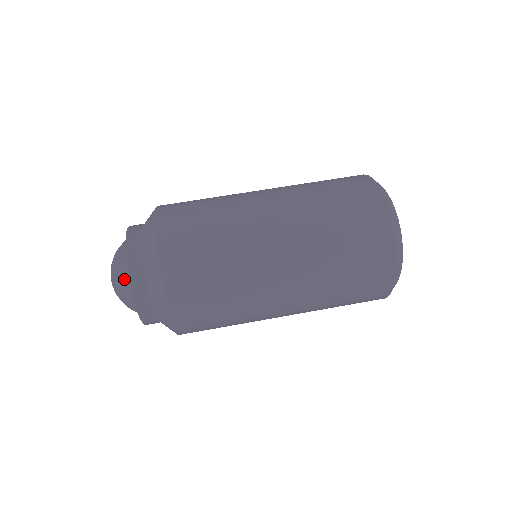
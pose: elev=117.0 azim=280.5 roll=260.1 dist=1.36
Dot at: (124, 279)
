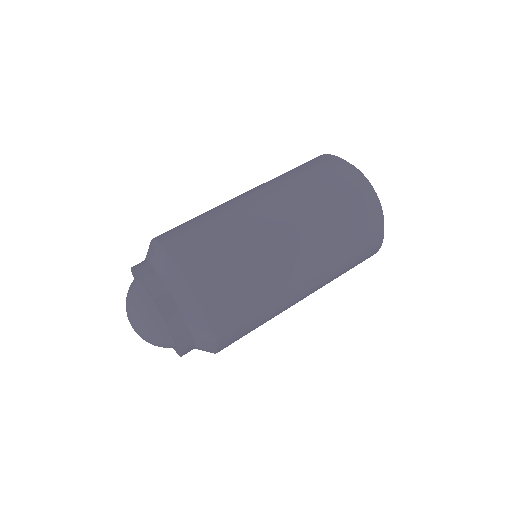
Dot at: (164, 339)
